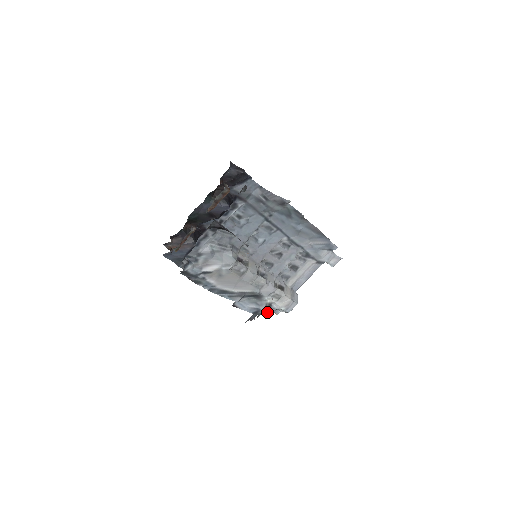
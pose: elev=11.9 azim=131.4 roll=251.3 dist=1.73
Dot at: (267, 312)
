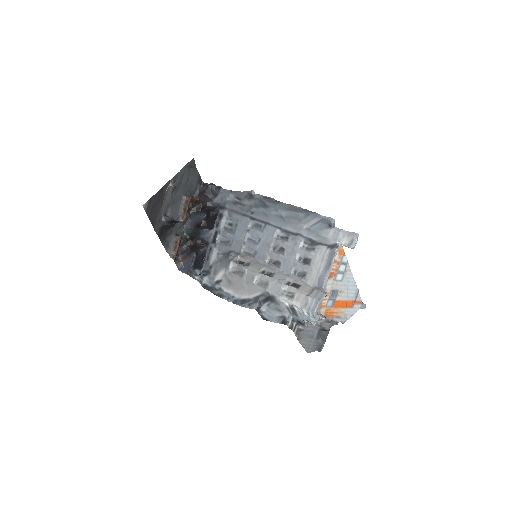
Dot at: (303, 324)
